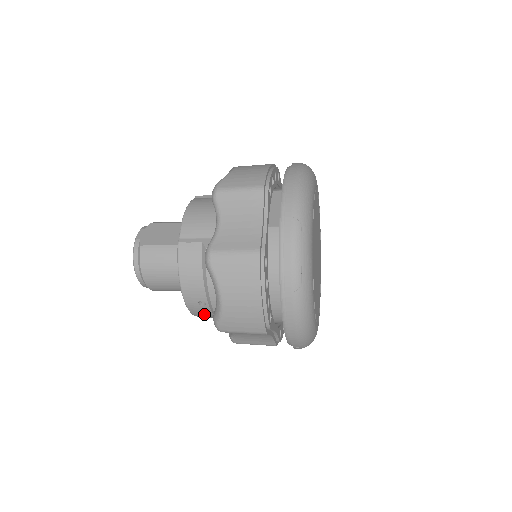
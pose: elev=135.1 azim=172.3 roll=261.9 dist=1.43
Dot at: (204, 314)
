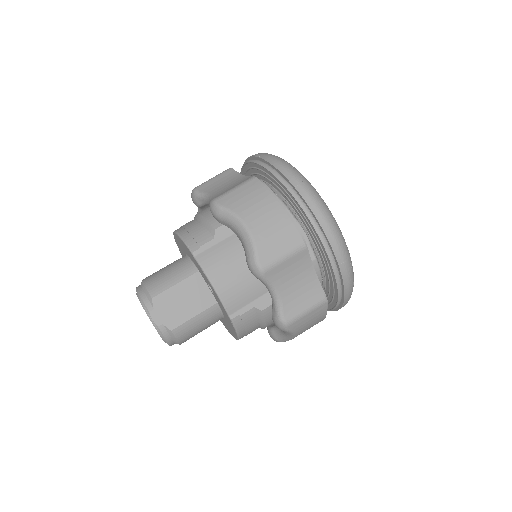
Dot at: occluded
